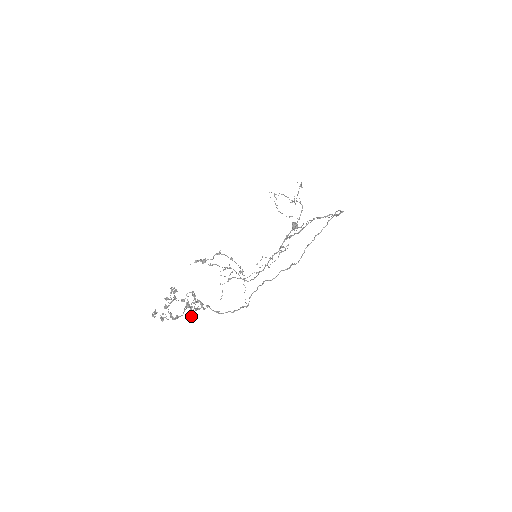
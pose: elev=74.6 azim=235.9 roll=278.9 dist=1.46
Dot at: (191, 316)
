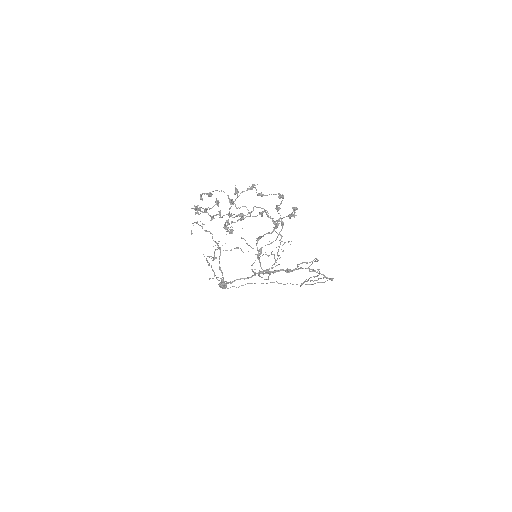
Dot at: (290, 216)
